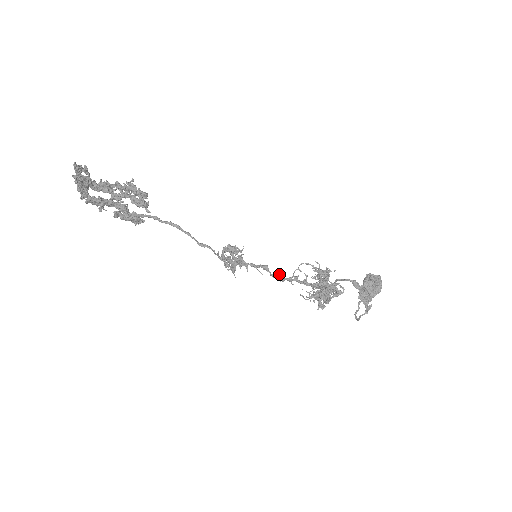
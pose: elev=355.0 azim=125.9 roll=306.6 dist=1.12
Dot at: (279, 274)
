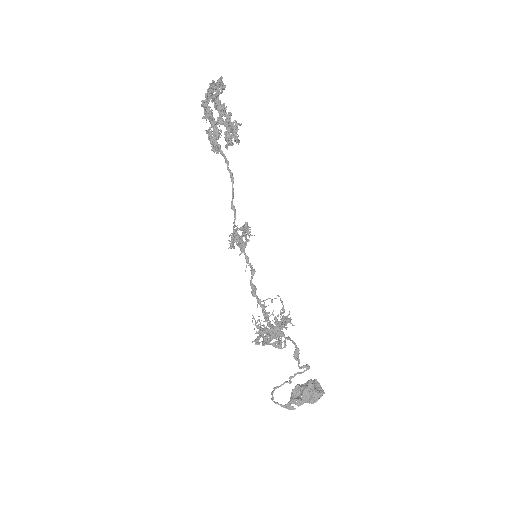
Dot at: occluded
